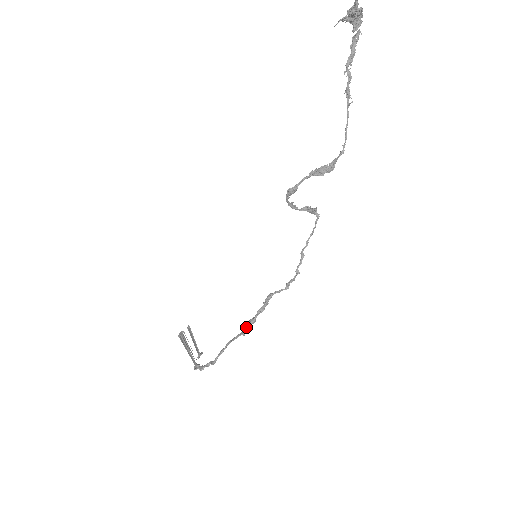
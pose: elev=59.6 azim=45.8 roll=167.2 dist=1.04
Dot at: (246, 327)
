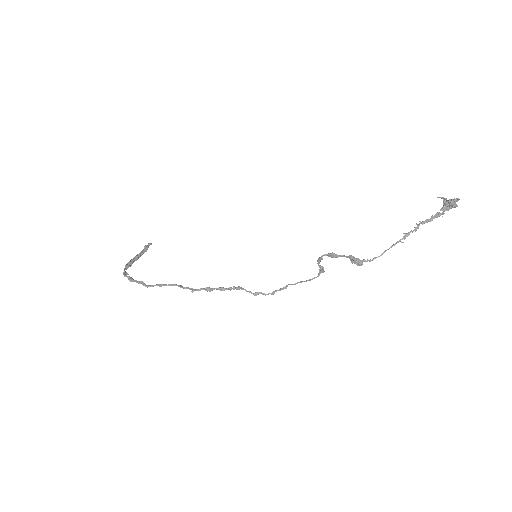
Dot at: (200, 289)
